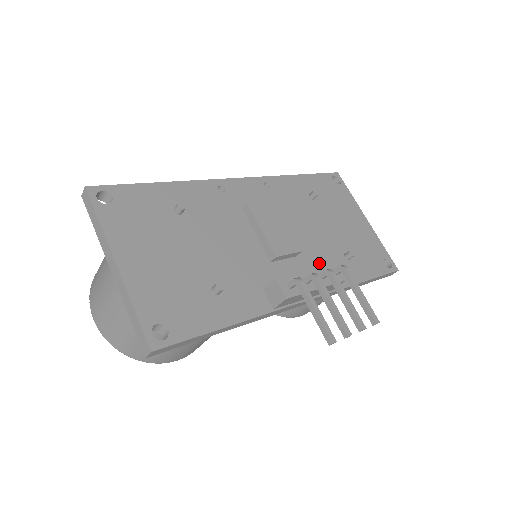
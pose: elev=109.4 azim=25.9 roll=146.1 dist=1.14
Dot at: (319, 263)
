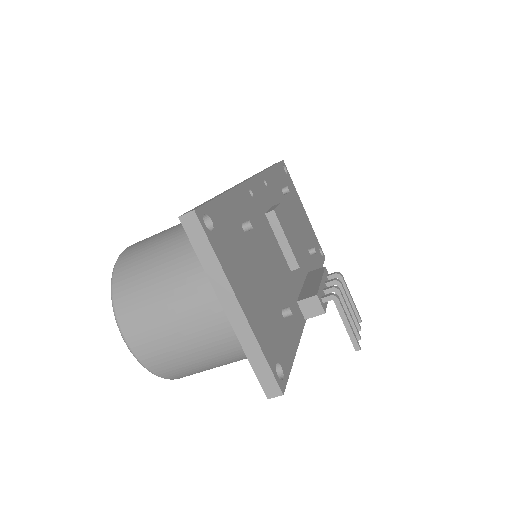
Dot at: (304, 263)
